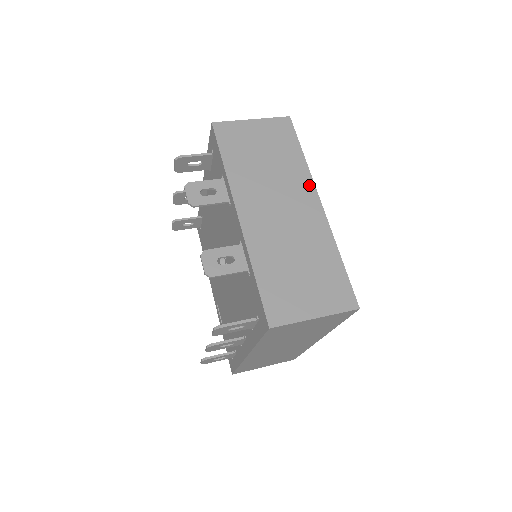
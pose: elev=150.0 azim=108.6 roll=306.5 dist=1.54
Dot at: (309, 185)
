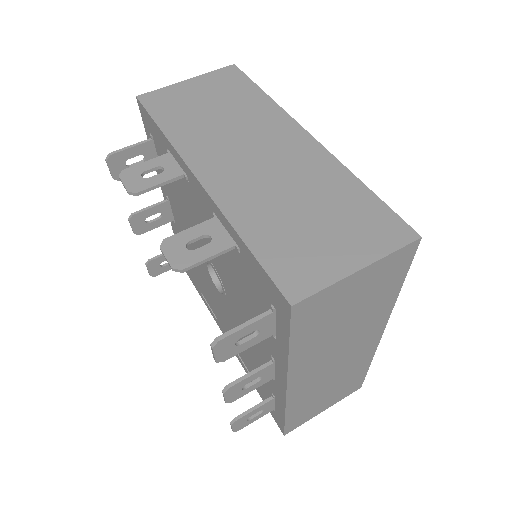
Dot at: (284, 120)
